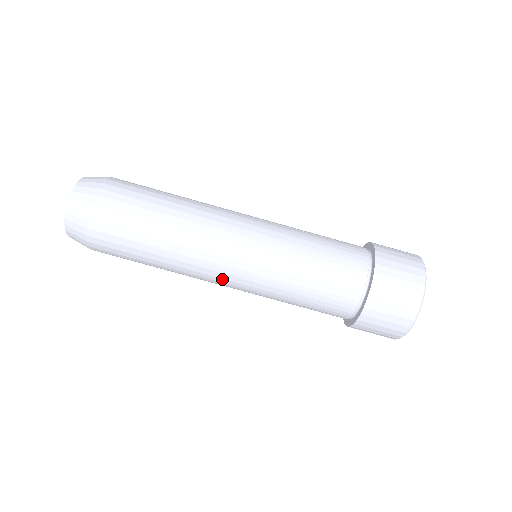
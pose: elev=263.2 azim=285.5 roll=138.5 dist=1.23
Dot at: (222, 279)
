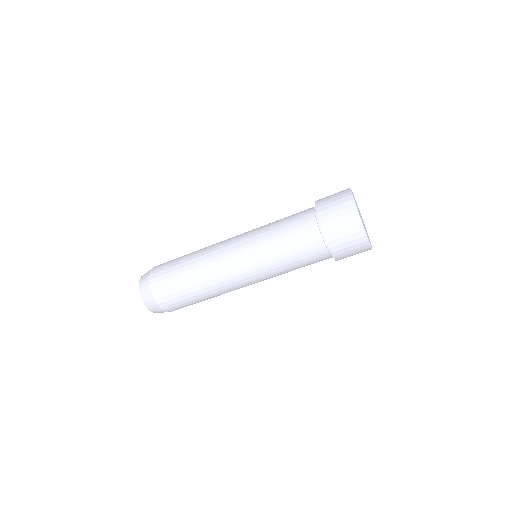
Dot at: occluded
